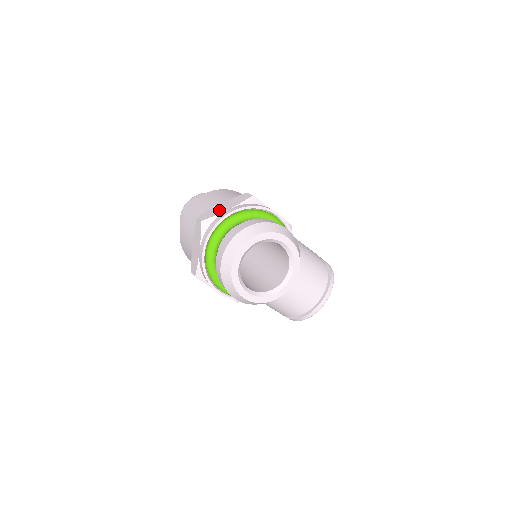
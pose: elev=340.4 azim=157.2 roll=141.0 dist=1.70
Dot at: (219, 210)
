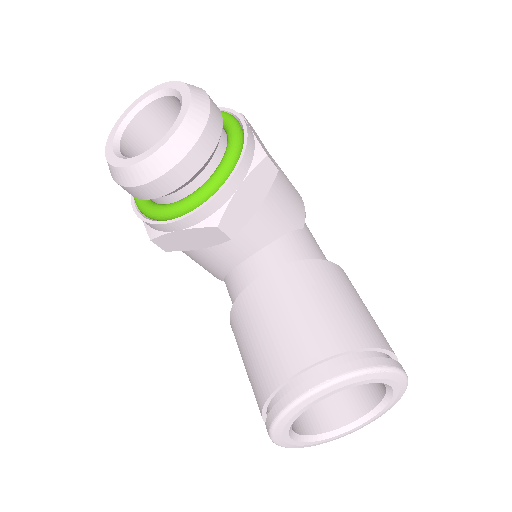
Dot at: occluded
